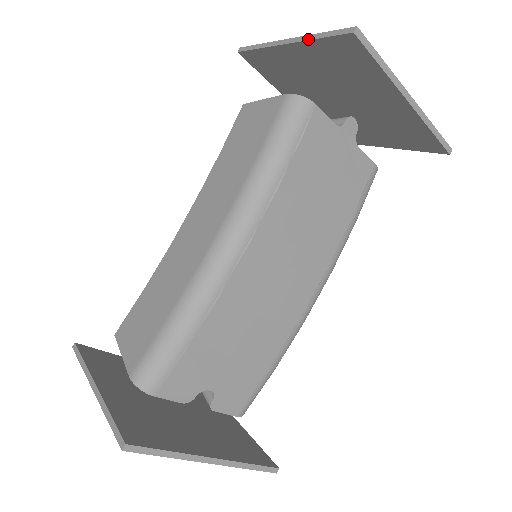
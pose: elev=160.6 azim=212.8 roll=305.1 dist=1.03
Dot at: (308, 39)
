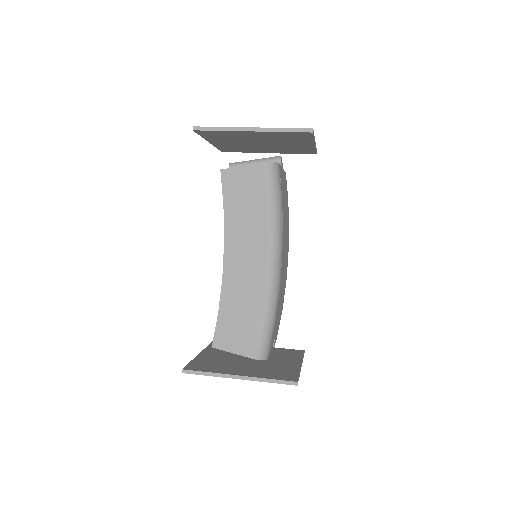
Dot at: (274, 131)
